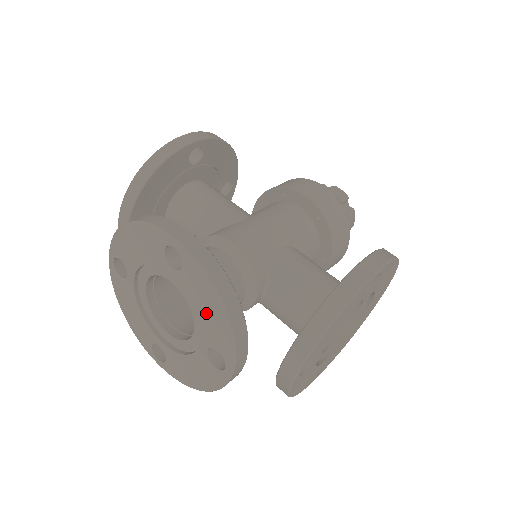
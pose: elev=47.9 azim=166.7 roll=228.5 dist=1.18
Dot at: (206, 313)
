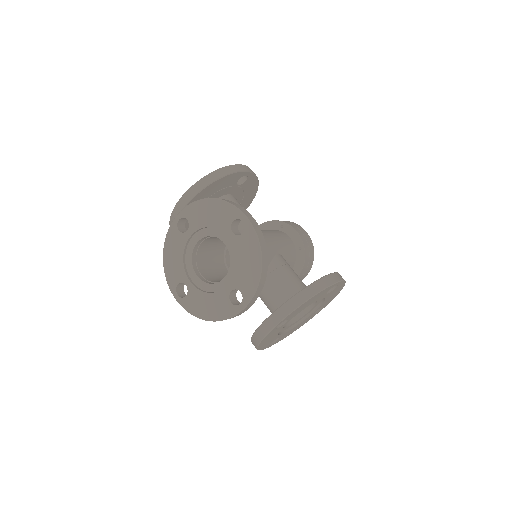
Dot at: (245, 266)
